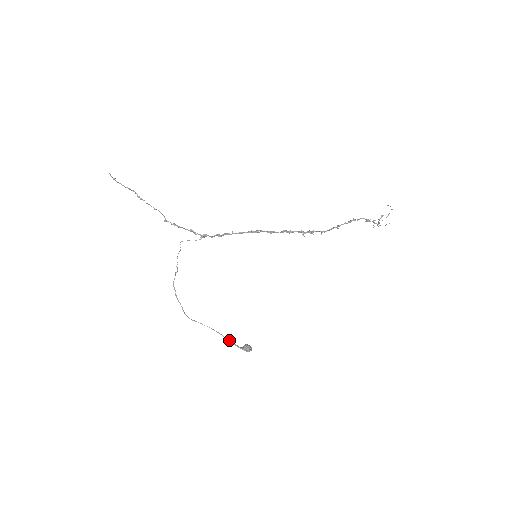
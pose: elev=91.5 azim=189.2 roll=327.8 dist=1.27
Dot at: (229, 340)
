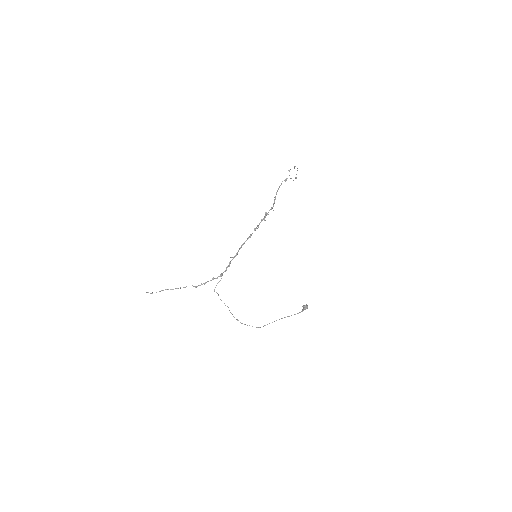
Dot at: occluded
